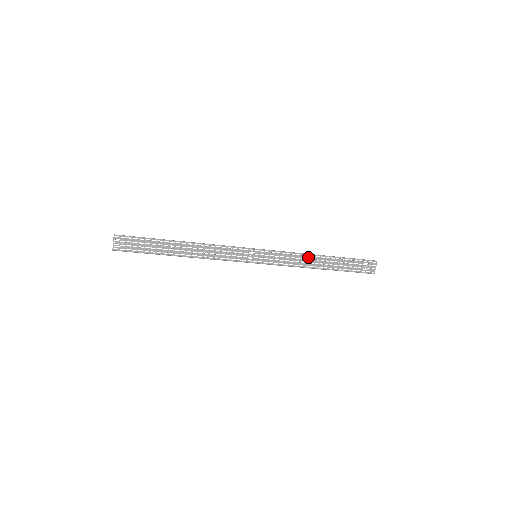
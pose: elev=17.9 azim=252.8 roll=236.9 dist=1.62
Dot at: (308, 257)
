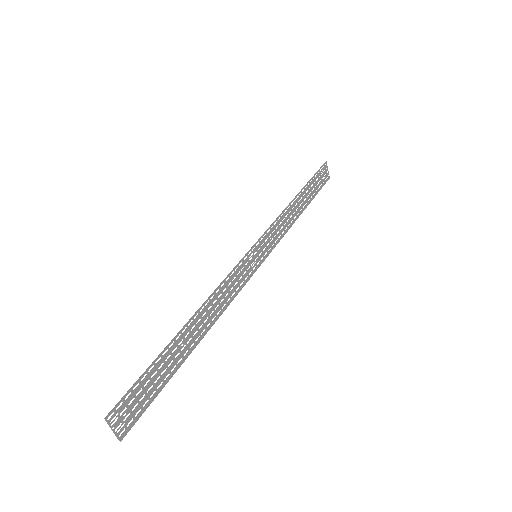
Dot at: (289, 209)
